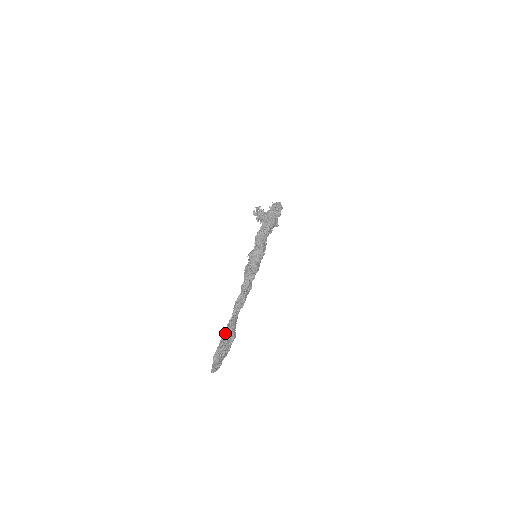
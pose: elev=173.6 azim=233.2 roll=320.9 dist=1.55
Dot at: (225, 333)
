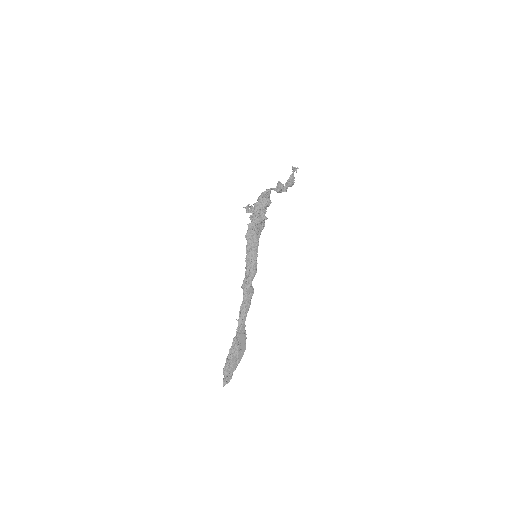
Dot at: occluded
